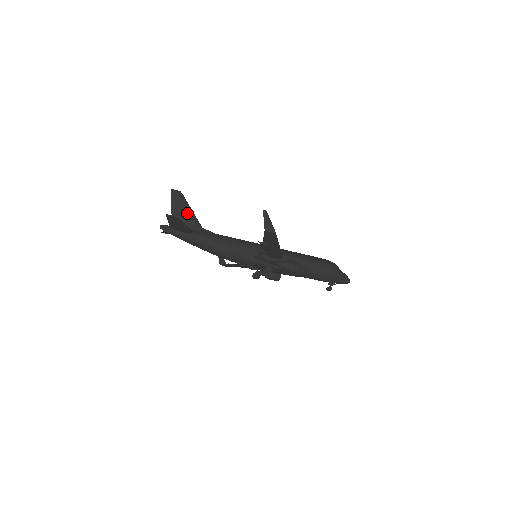
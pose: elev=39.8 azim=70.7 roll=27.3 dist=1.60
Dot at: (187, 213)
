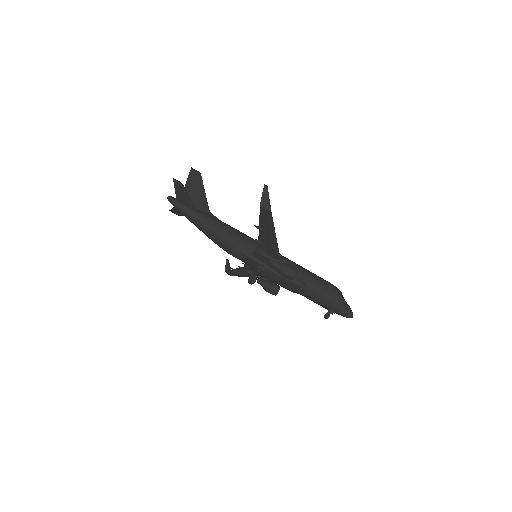
Dot at: (199, 193)
